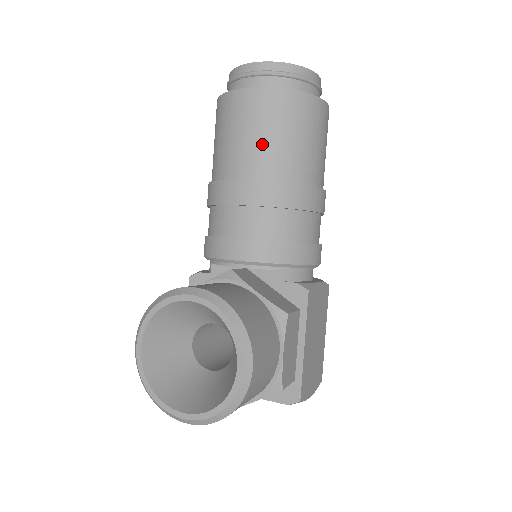
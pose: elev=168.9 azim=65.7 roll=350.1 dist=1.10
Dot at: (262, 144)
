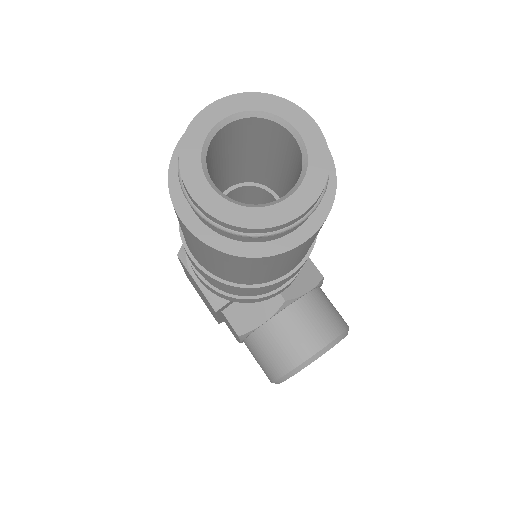
Dot at: occluded
